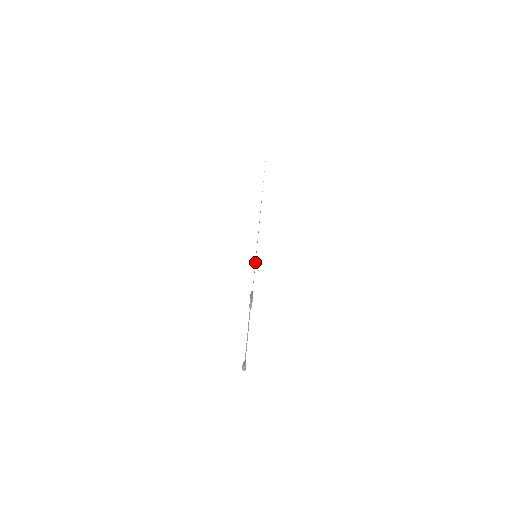
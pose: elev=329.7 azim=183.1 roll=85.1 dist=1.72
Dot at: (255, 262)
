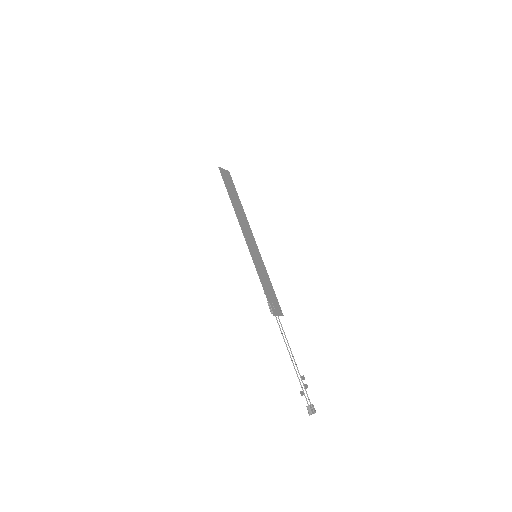
Dot at: (259, 263)
